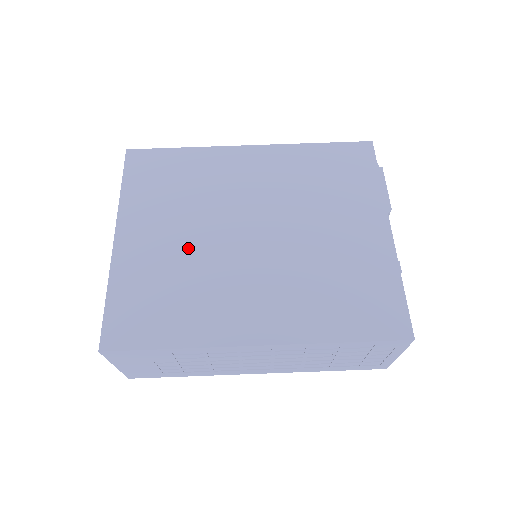
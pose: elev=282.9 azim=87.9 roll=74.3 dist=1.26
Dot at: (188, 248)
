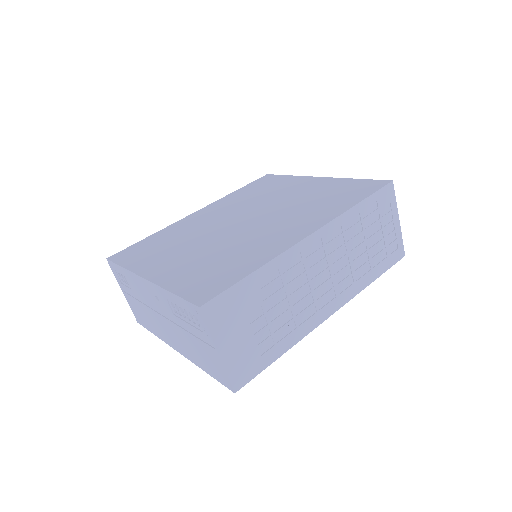
Dot at: (207, 248)
